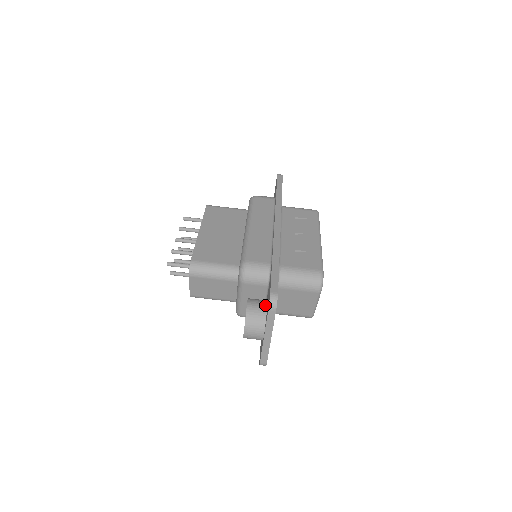
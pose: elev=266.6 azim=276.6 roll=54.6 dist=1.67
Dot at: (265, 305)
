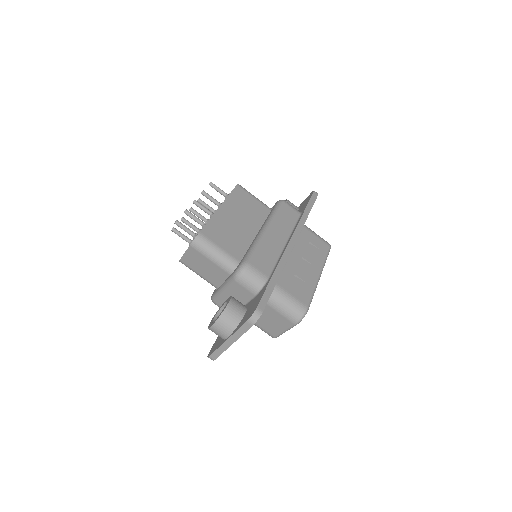
Dot at: (244, 312)
